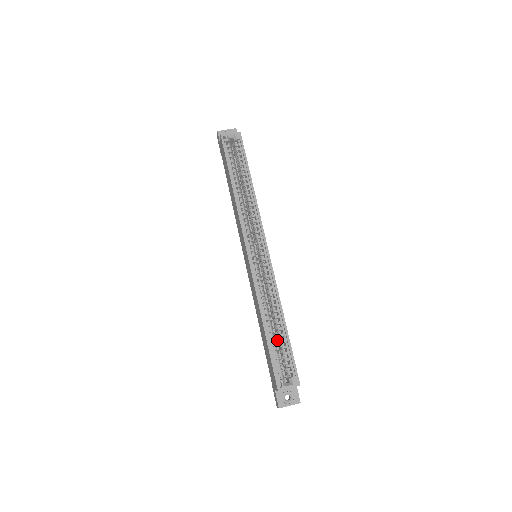
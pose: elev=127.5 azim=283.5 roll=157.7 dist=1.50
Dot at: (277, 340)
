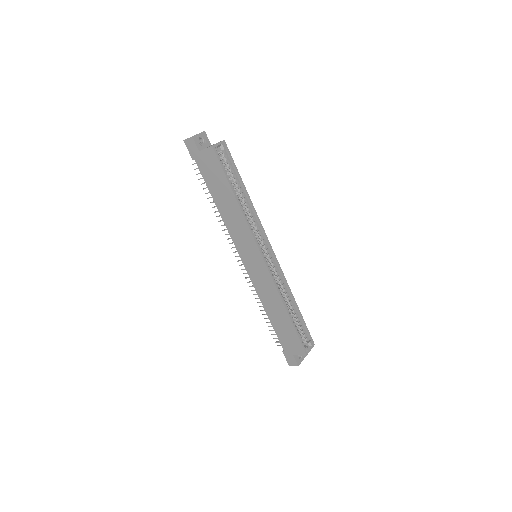
Dot at: occluded
